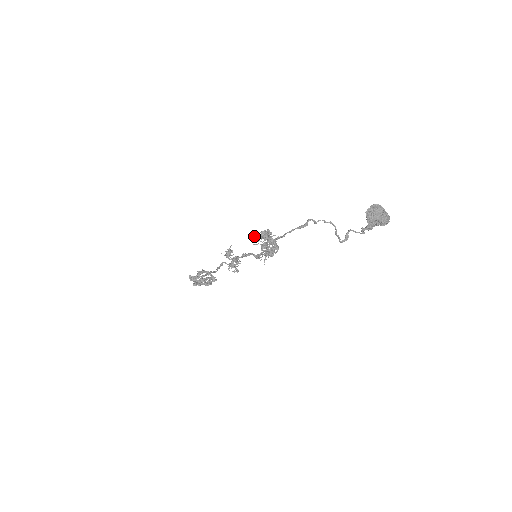
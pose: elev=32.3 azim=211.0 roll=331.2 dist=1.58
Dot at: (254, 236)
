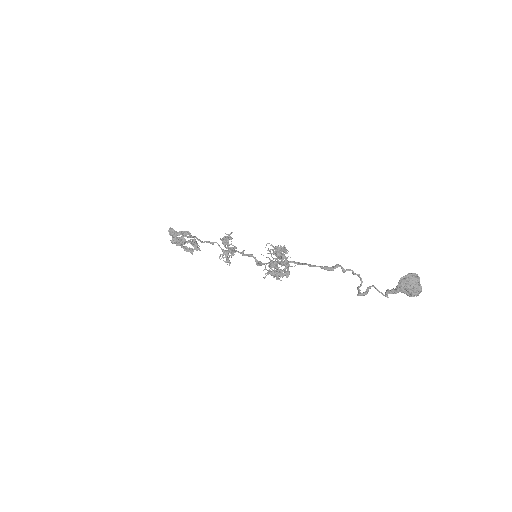
Dot at: (266, 245)
